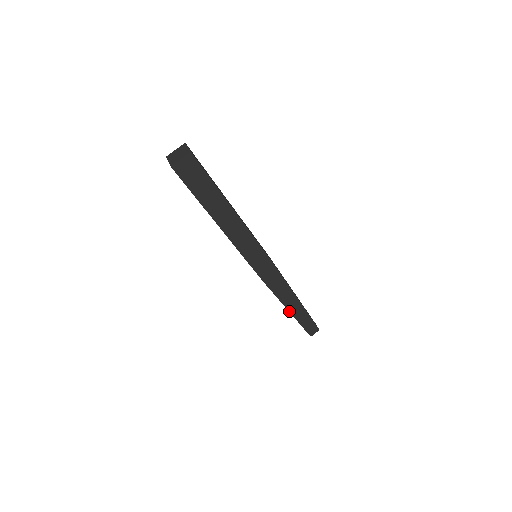
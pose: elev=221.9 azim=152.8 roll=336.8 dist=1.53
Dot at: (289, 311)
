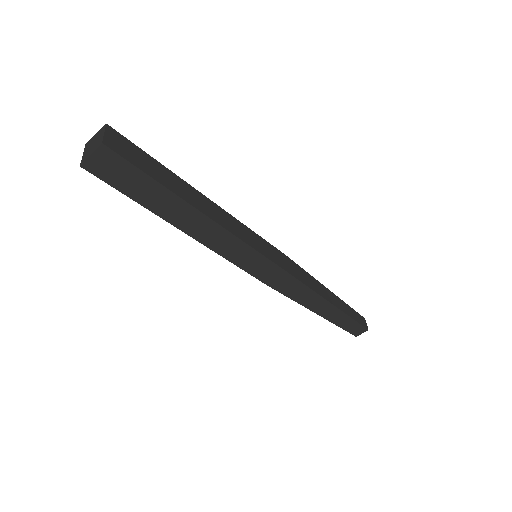
Dot at: (317, 314)
